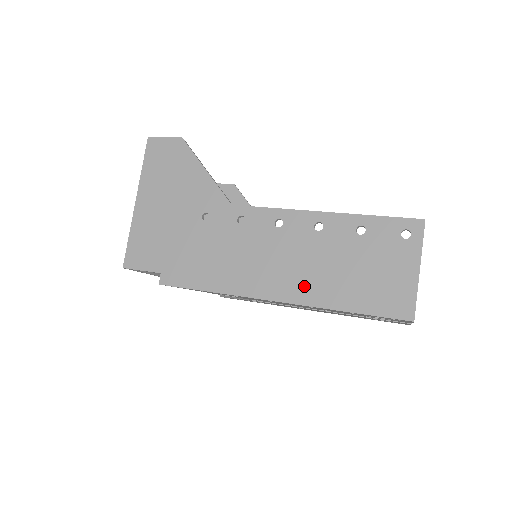
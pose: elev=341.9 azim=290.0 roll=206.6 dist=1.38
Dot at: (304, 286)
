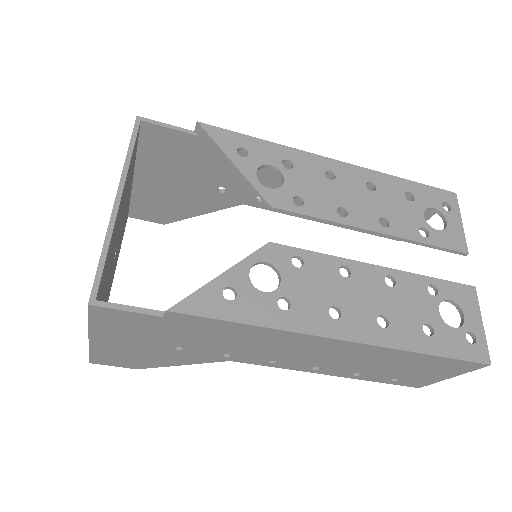
Dot at: occluded
